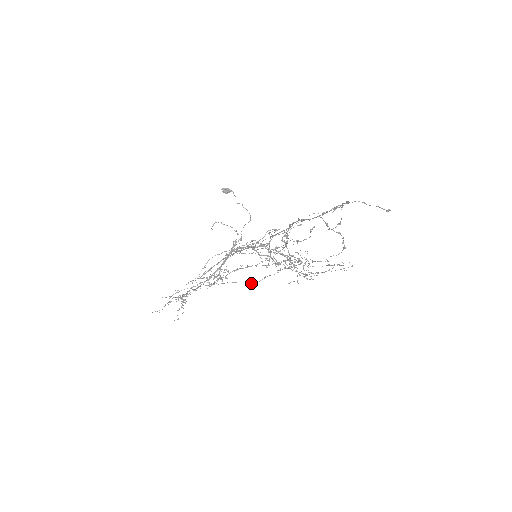
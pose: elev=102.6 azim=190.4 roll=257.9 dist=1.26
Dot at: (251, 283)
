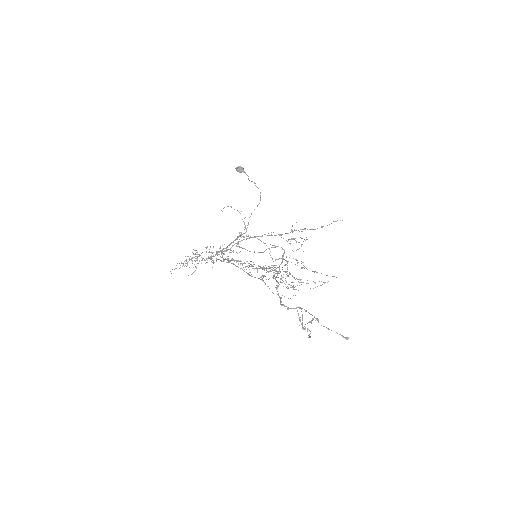
Dot at: occluded
